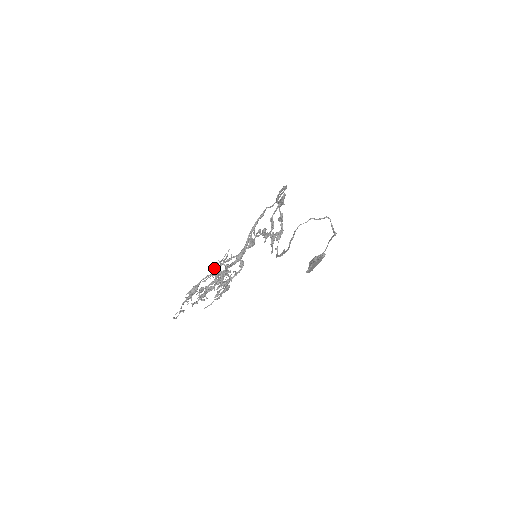
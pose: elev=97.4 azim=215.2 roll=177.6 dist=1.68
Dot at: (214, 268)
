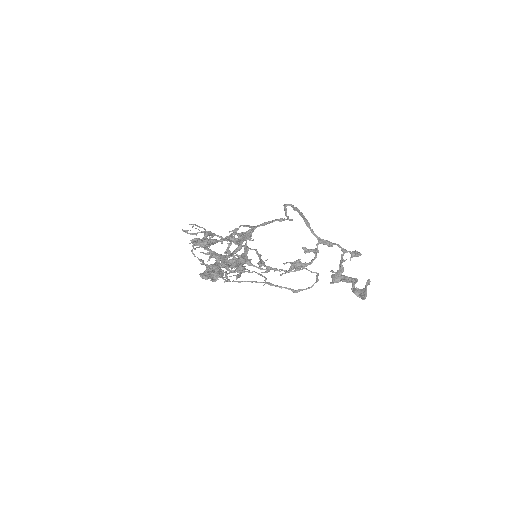
Dot at: occluded
